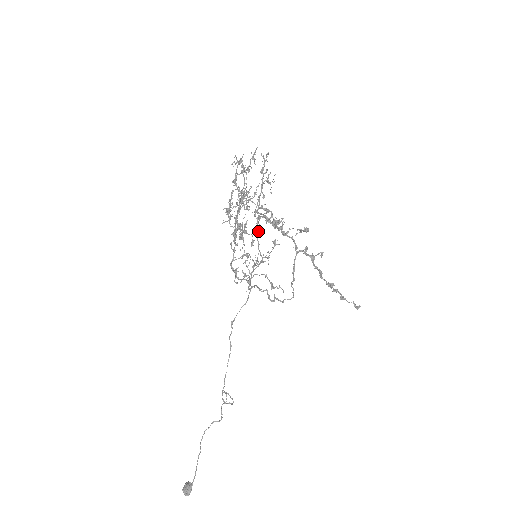
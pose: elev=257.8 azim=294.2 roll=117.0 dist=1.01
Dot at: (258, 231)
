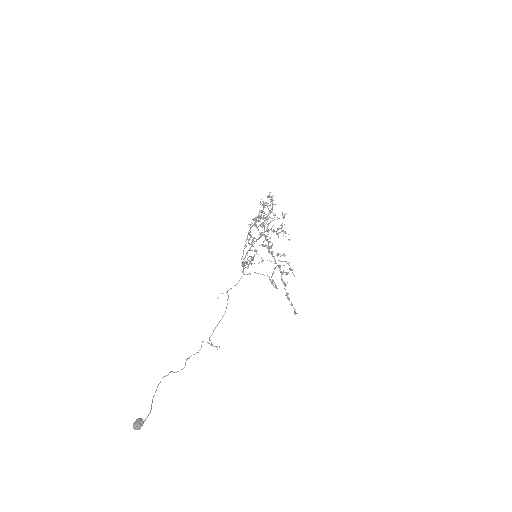
Dot at: (245, 245)
